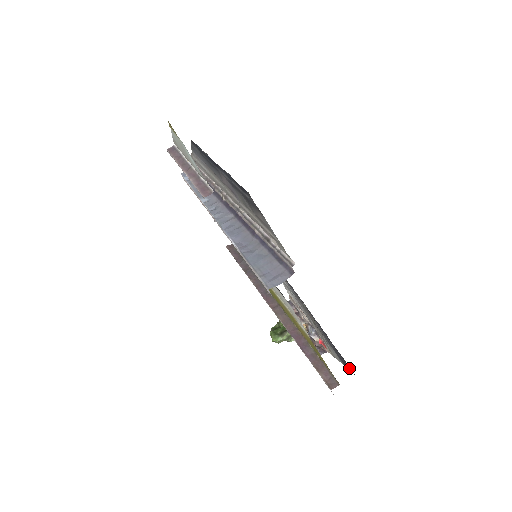
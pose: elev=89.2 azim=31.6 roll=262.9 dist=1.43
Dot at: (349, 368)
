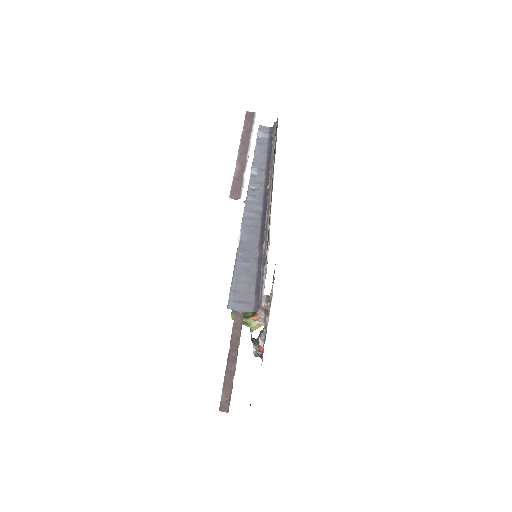
Dot at: occluded
